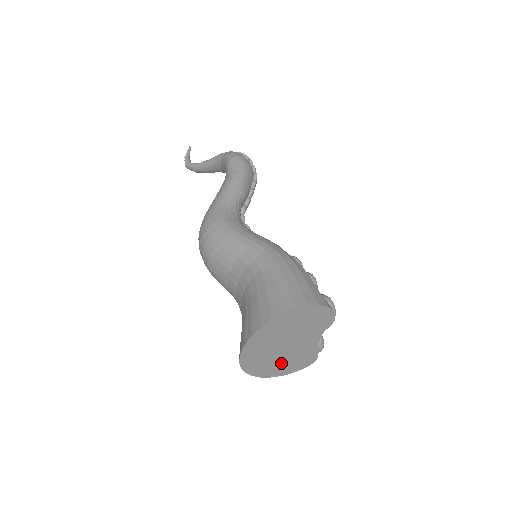
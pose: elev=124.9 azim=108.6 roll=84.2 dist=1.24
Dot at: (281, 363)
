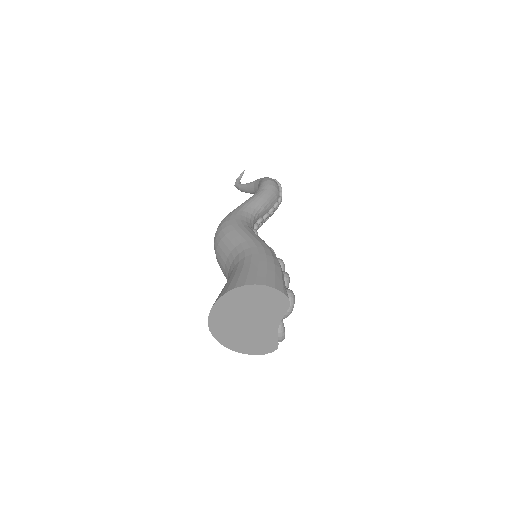
Dot at: (245, 339)
